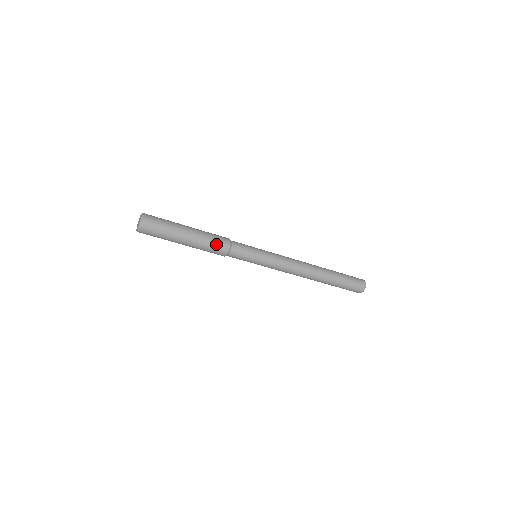
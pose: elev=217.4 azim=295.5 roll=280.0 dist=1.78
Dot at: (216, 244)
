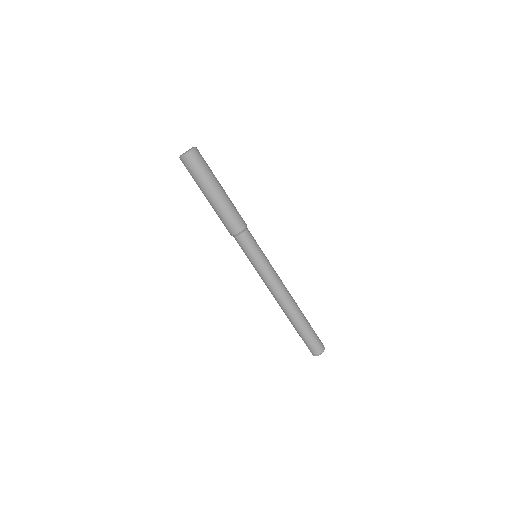
Dot at: (234, 218)
